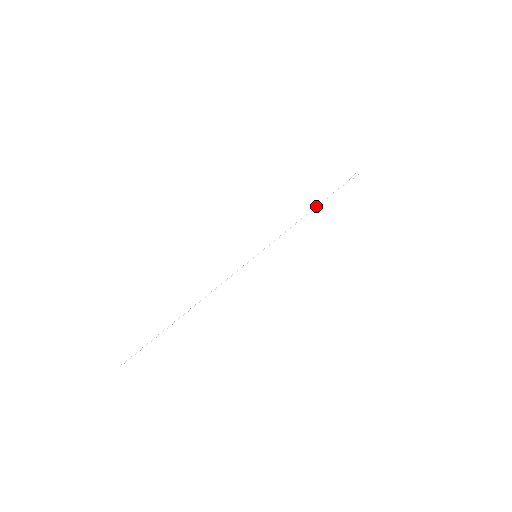
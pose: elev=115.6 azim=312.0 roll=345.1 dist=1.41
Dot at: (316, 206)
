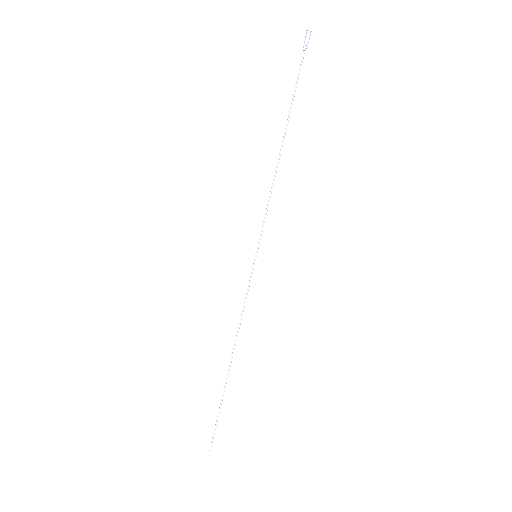
Dot at: occluded
